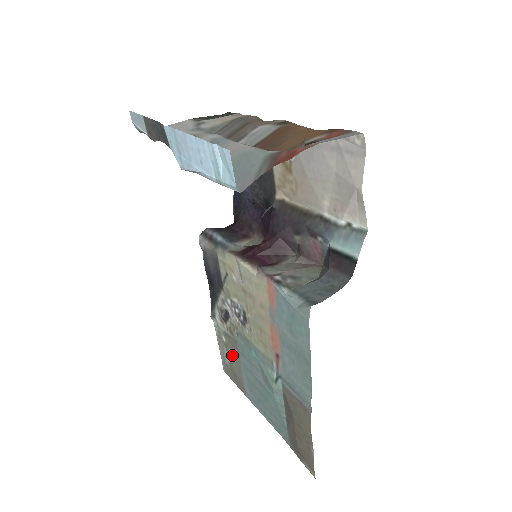
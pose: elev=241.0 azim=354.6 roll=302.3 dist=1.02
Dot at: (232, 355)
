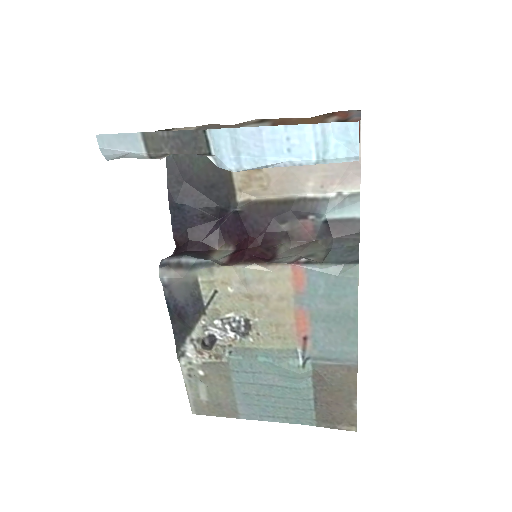
Dot at: (217, 383)
